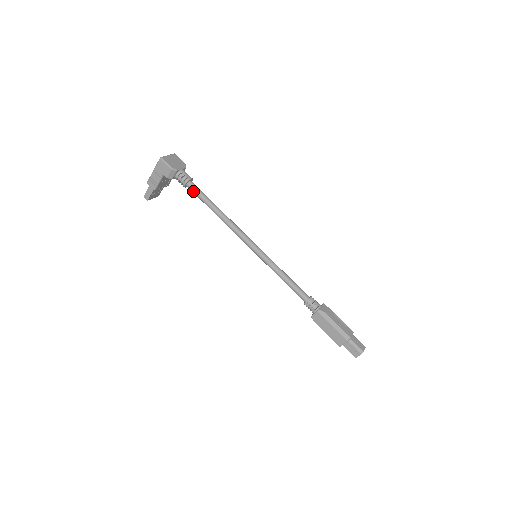
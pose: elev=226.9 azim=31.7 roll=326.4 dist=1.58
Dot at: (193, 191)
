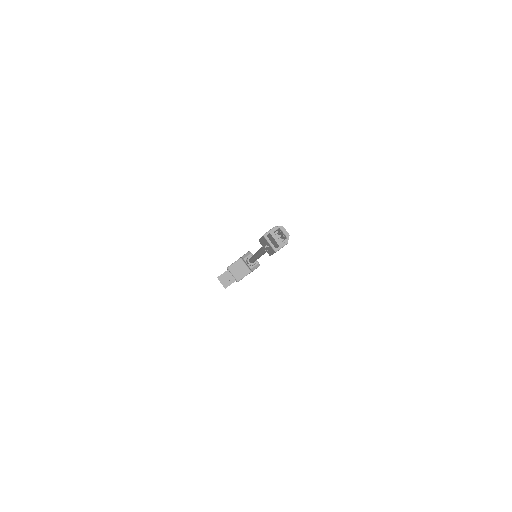
Dot at: occluded
